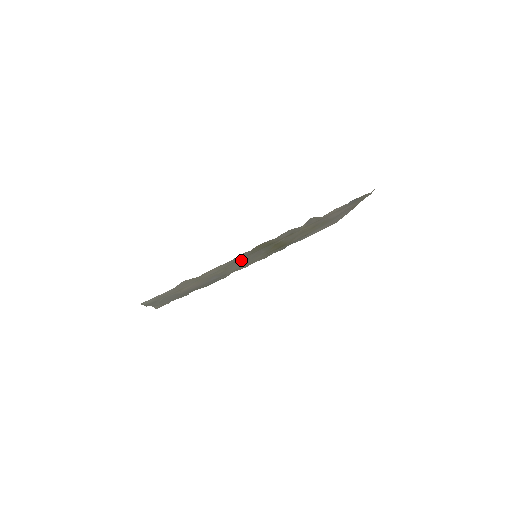
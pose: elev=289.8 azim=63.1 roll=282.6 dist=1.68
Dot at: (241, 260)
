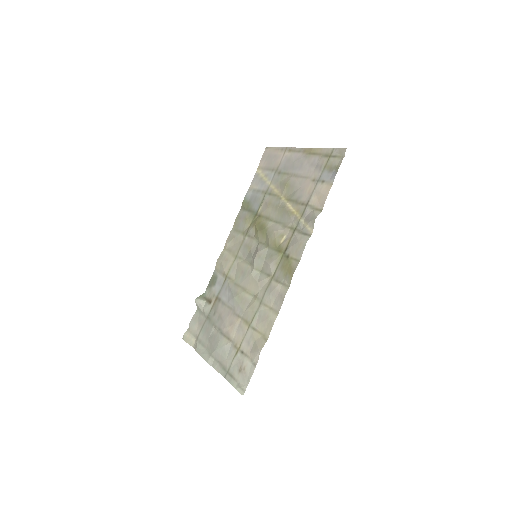
Dot at: (260, 278)
